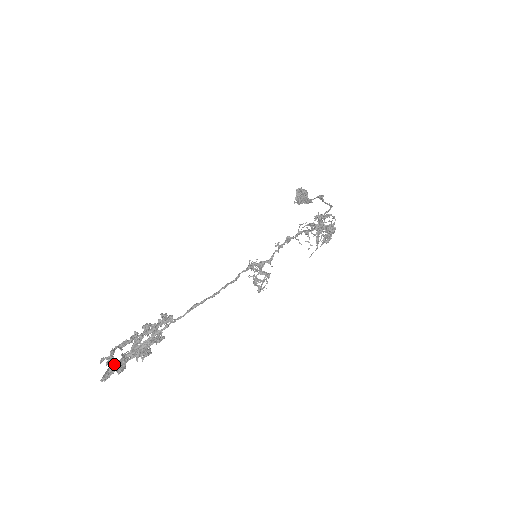
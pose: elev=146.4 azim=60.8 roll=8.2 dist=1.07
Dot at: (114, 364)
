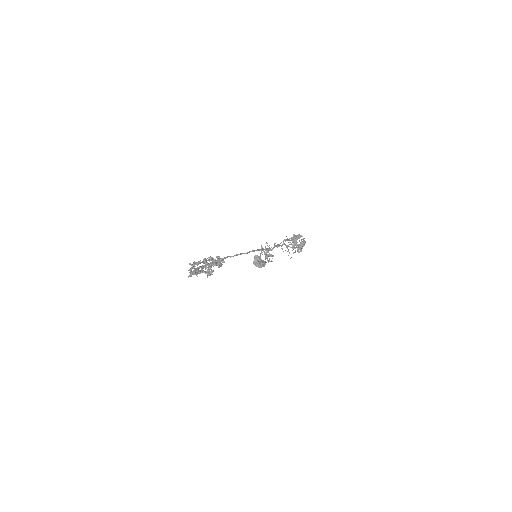
Dot at: (197, 267)
